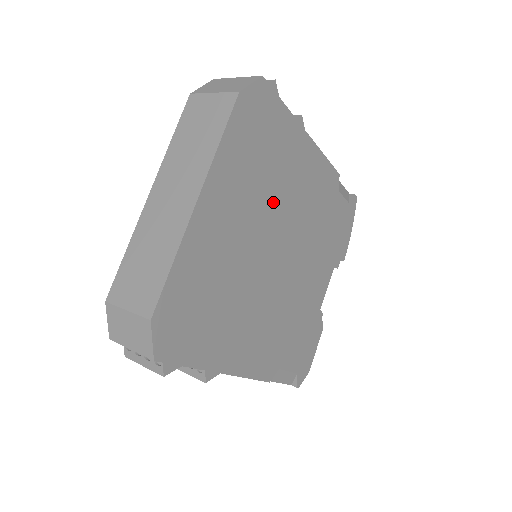
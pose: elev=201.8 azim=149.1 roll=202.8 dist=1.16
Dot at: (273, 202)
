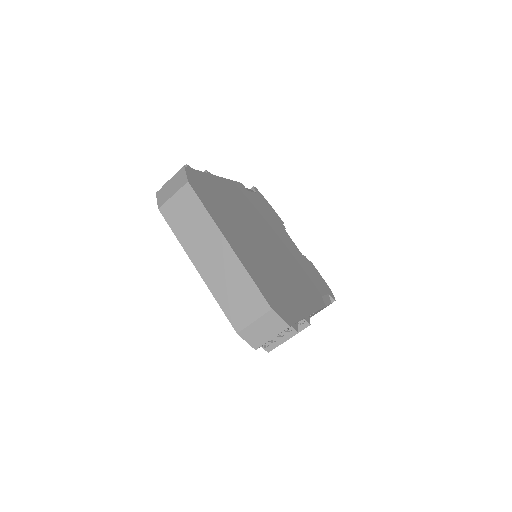
Dot at: (242, 219)
